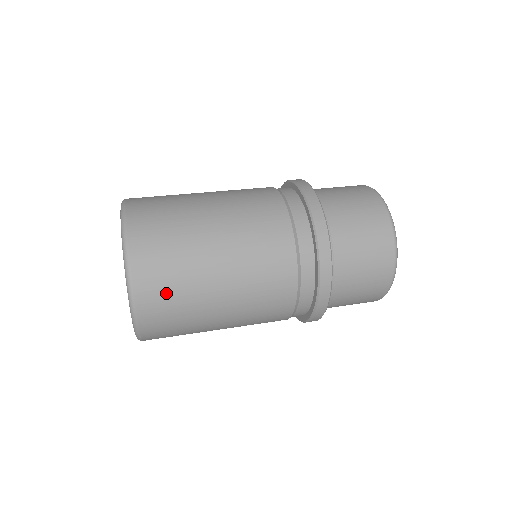
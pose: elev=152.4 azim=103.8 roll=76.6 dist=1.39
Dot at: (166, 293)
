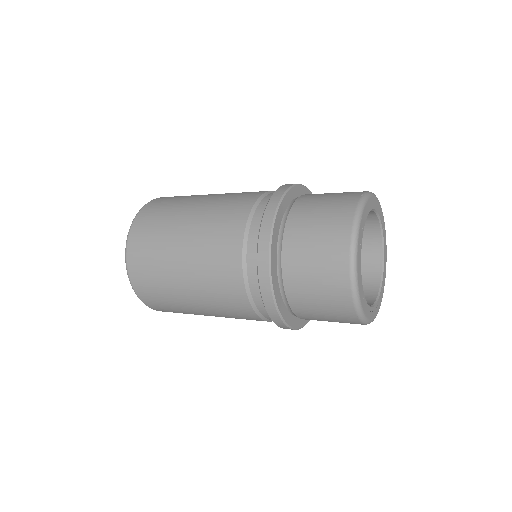
Dot at: (159, 210)
